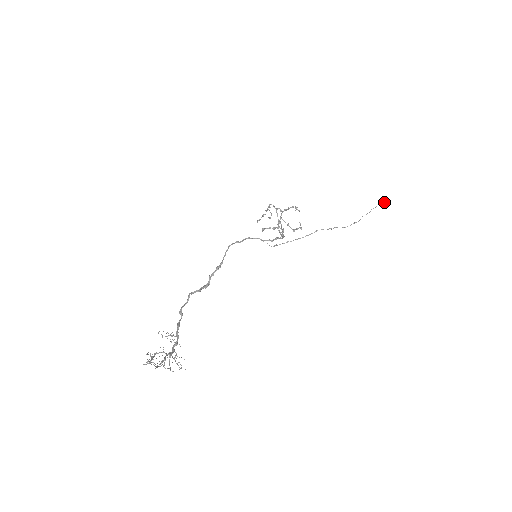
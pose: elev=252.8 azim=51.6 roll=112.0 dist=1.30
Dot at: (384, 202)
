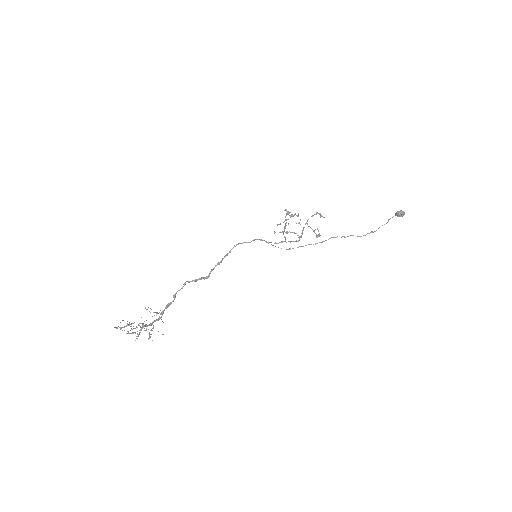
Dot at: (396, 212)
